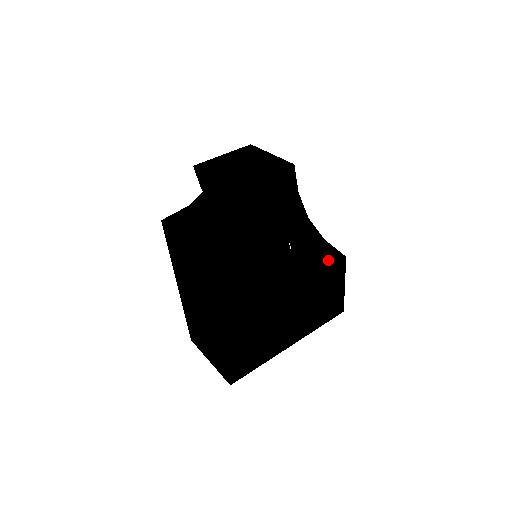
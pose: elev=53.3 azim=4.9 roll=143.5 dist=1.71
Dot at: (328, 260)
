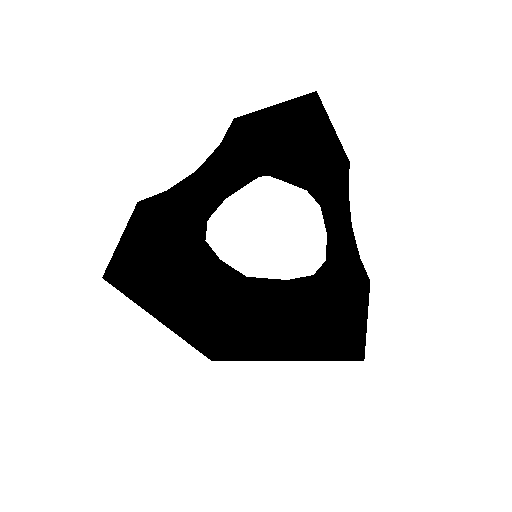
Dot at: (309, 306)
